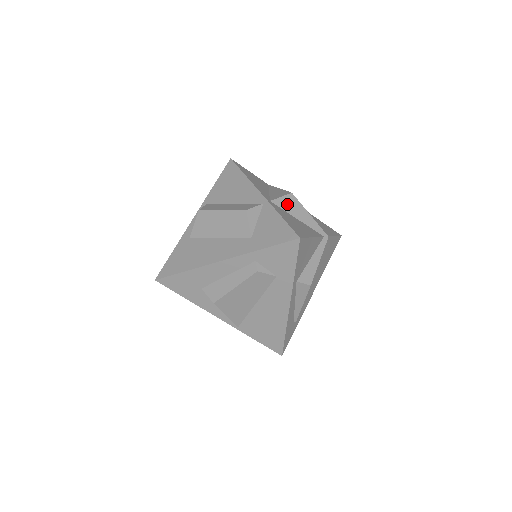
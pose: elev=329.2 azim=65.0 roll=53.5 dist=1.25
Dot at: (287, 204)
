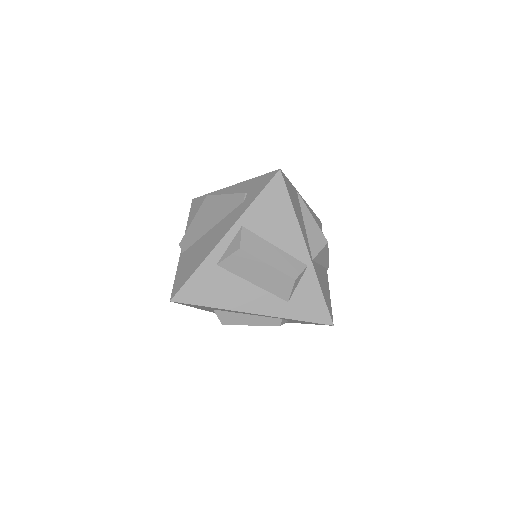
Dot at: (321, 255)
